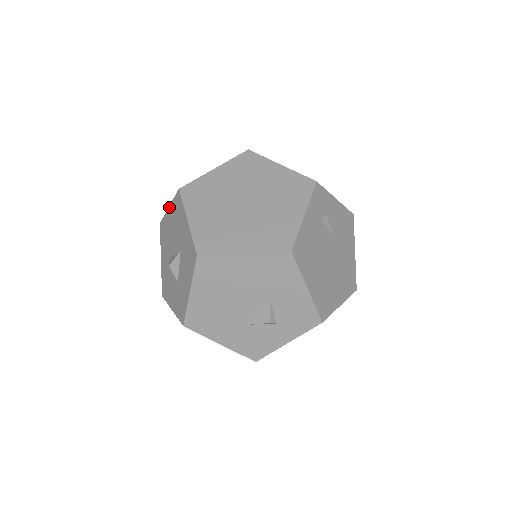
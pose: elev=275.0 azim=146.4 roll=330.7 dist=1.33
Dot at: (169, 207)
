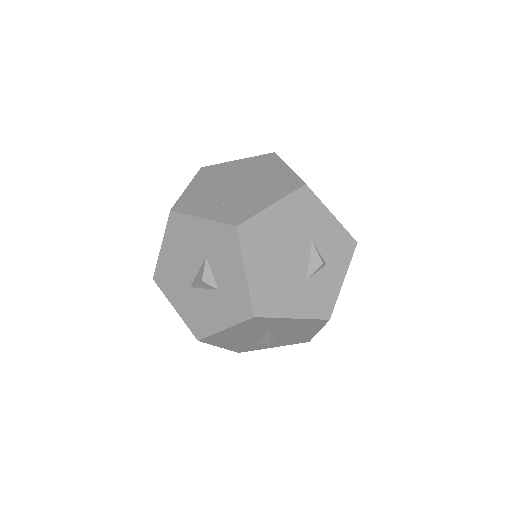
Dot at: (162, 244)
